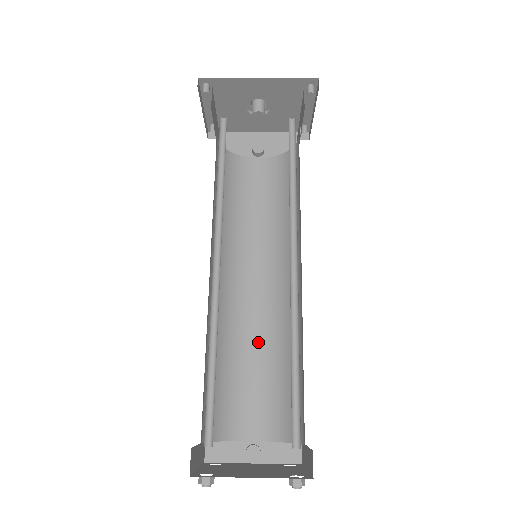
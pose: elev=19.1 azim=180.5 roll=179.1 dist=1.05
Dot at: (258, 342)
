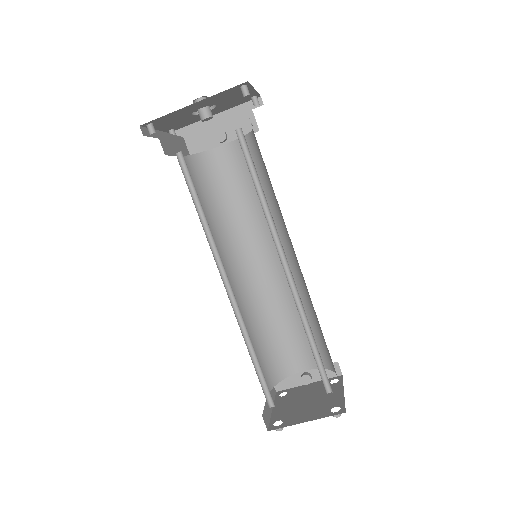
Dot at: (283, 305)
